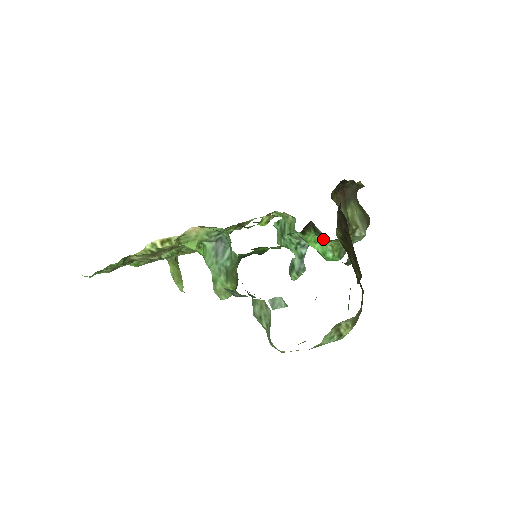
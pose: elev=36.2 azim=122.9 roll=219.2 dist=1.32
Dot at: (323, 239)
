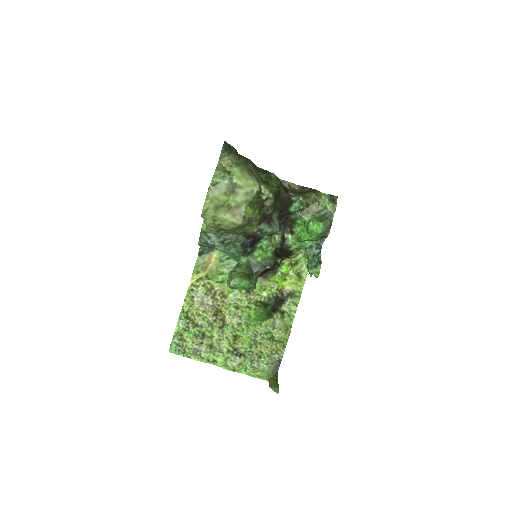
Dot at: (303, 222)
